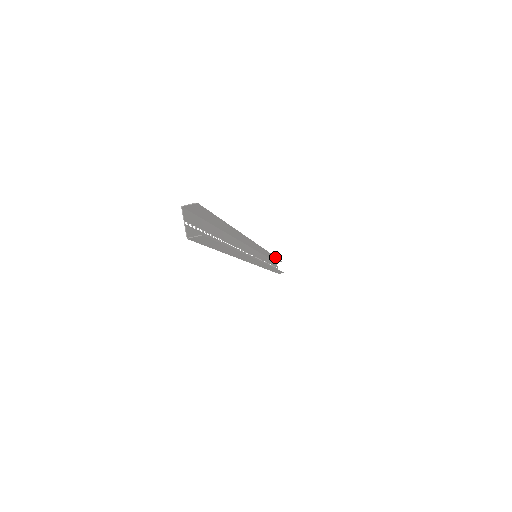
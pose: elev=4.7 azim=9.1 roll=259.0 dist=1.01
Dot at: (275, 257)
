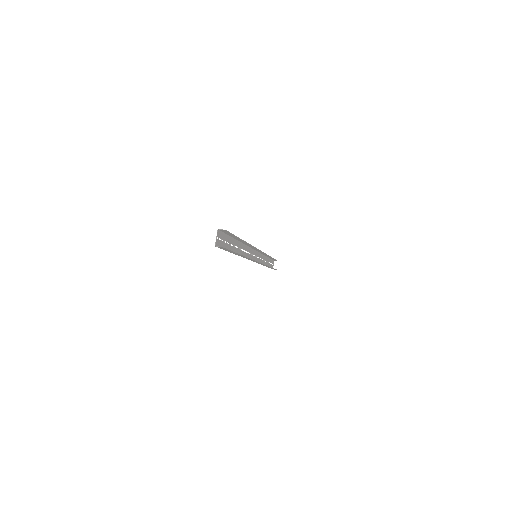
Dot at: occluded
